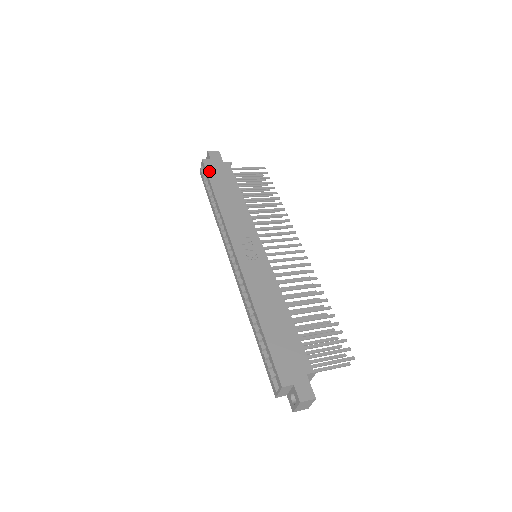
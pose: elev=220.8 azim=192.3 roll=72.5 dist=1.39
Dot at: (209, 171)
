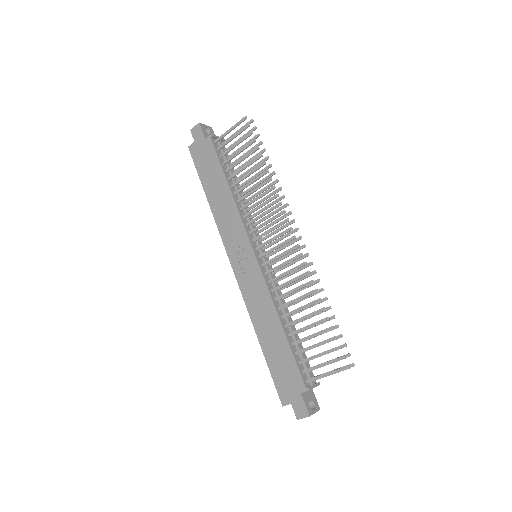
Dot at: (196, 163)
